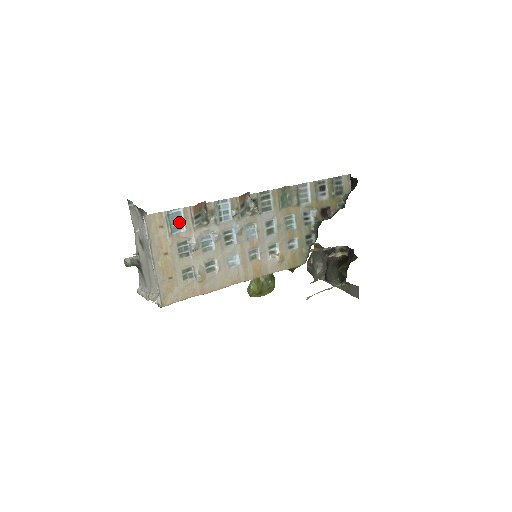
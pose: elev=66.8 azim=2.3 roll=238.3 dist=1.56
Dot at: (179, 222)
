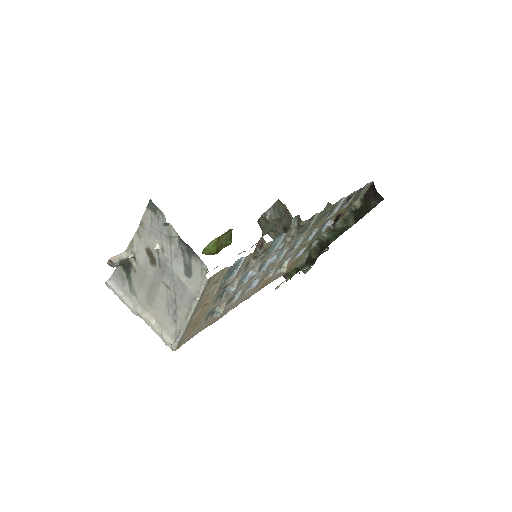
Dot at: (233, 270)
